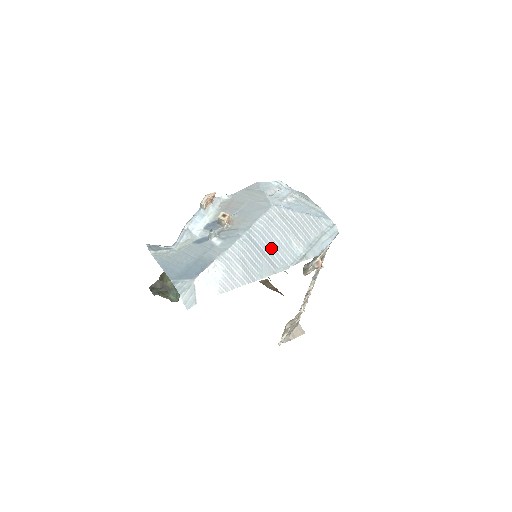
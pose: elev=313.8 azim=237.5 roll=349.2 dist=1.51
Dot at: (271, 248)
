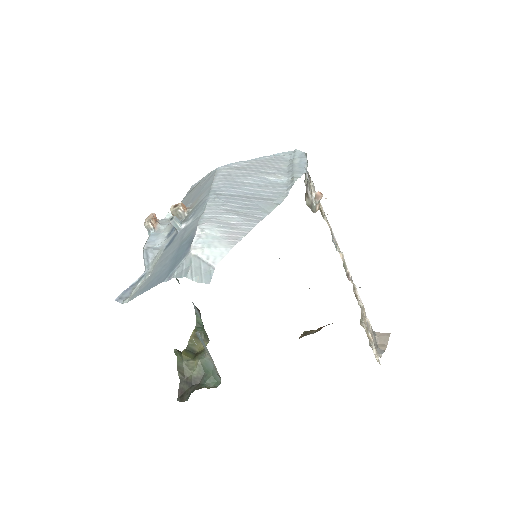
Dot at: (251, 191)
